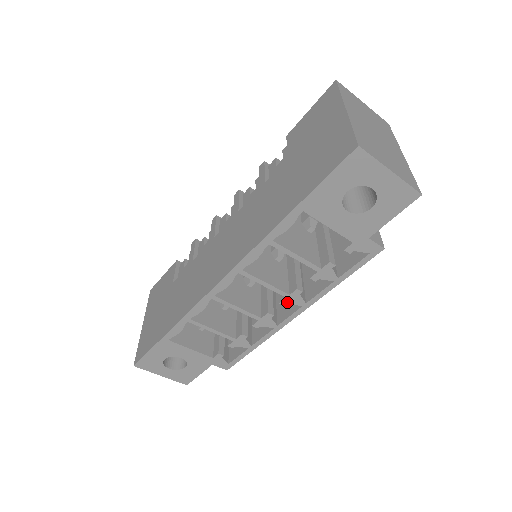
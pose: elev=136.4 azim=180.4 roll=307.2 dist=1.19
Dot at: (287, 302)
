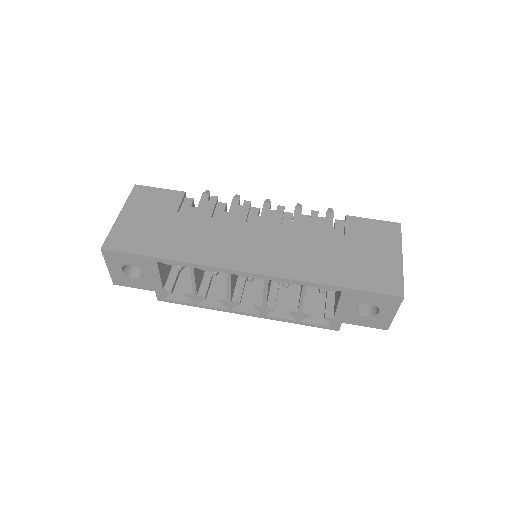
Dot at: (258, 308)
